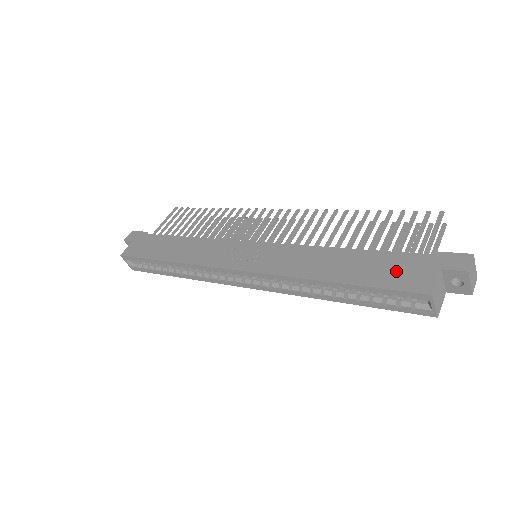
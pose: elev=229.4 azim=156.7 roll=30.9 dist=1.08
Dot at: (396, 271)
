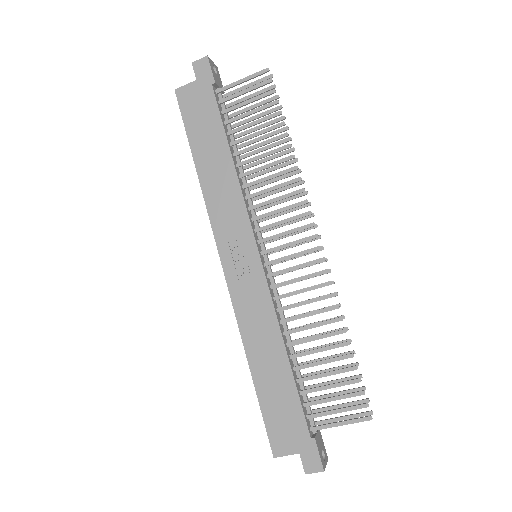
Dot at: (283, 420)
